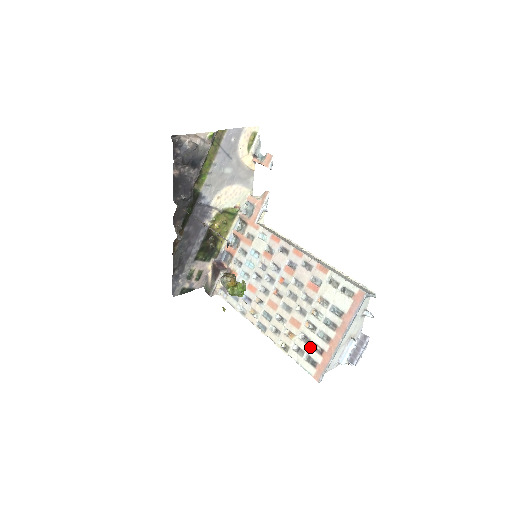
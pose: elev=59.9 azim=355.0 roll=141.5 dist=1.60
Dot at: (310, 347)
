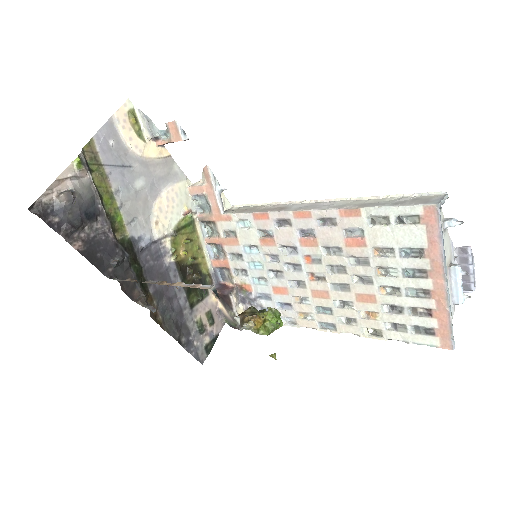
Dot at: (409, 316)
